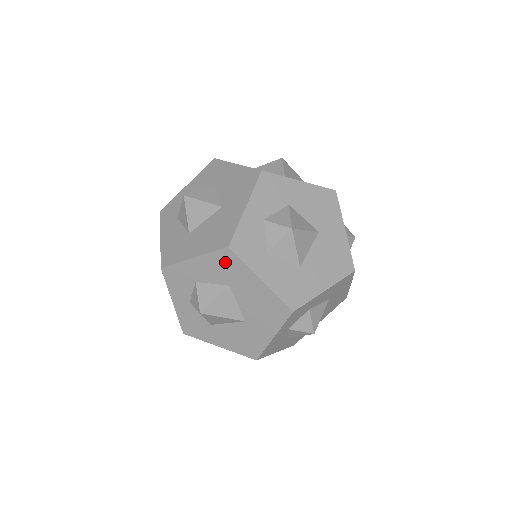
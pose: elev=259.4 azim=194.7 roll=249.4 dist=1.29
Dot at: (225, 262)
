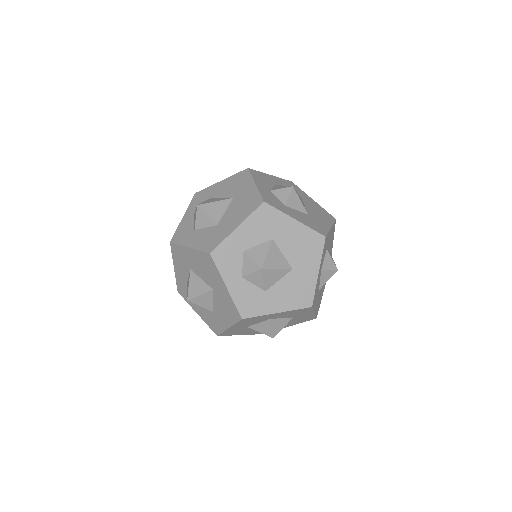
Dot at: (264, 217)
